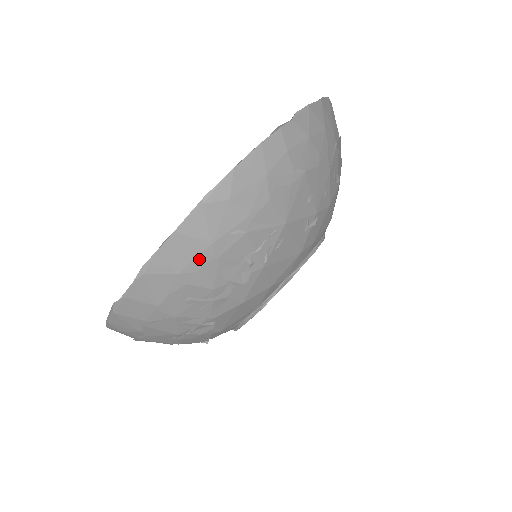
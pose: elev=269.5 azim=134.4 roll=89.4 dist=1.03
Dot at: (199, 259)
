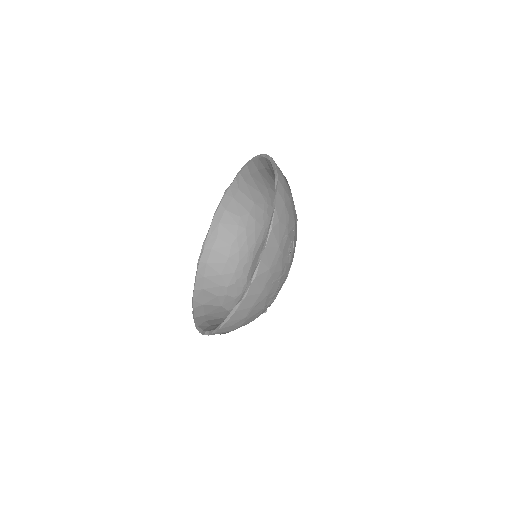
Dot at: (276, 257)
